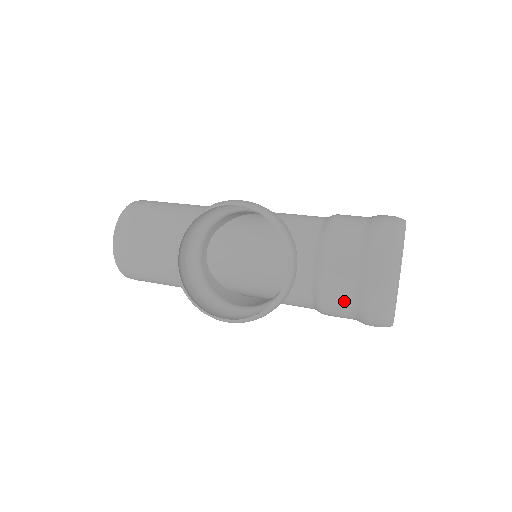
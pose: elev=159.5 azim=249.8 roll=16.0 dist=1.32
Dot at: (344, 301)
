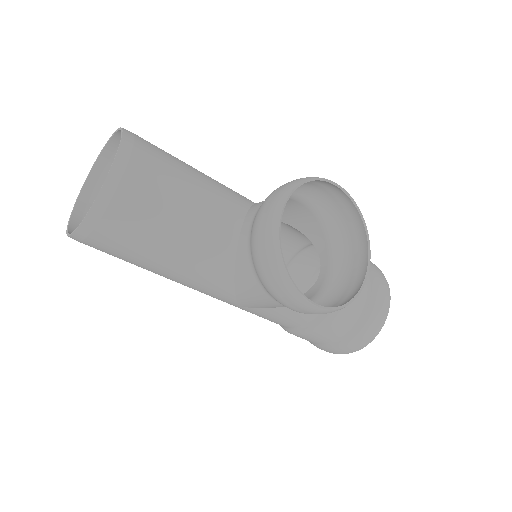
Dot at: (350, 318)
